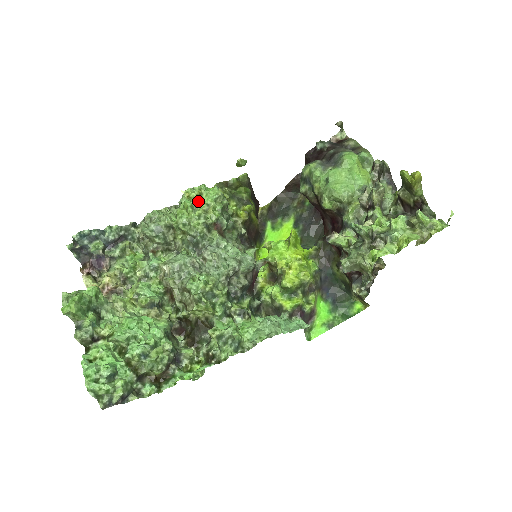
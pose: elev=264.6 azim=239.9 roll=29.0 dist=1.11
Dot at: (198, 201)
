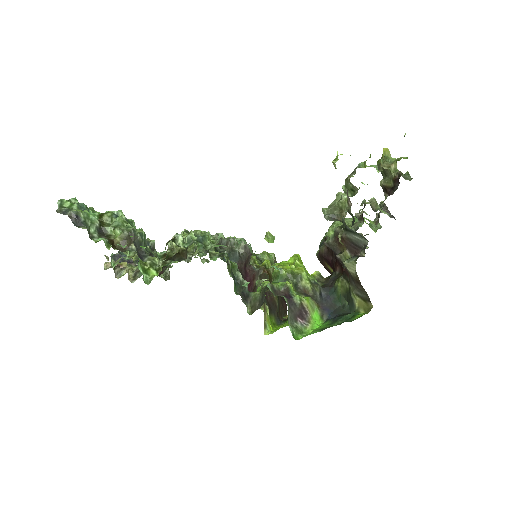
Dot at: occluded
